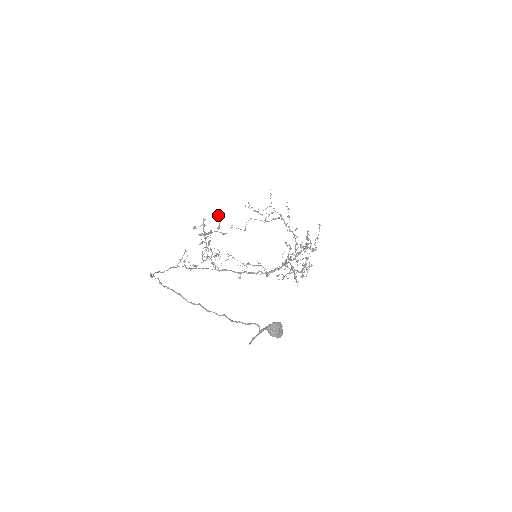
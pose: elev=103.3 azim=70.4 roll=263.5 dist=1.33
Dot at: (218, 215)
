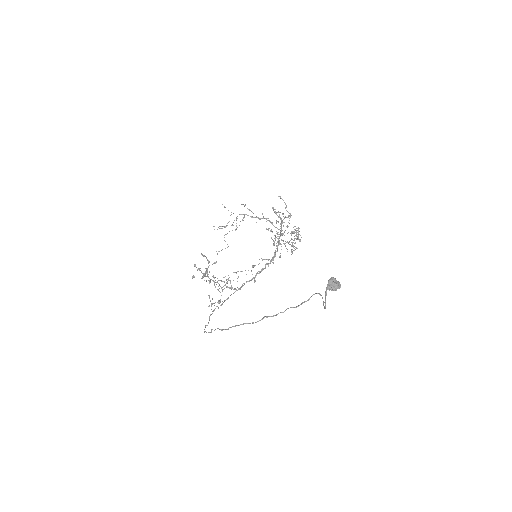
Dot at: (201, 254)
